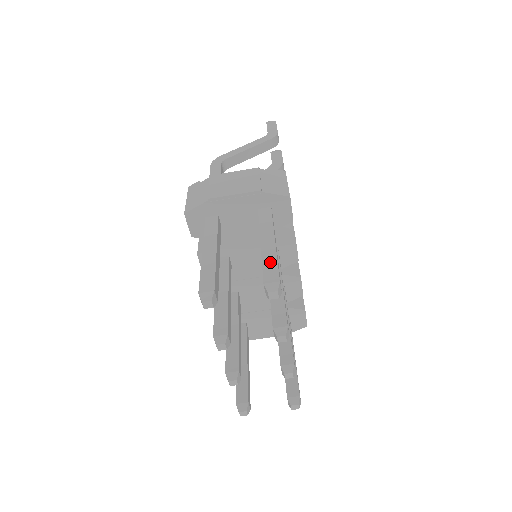
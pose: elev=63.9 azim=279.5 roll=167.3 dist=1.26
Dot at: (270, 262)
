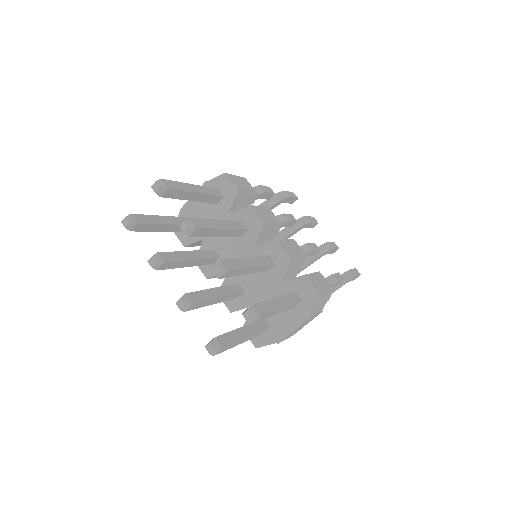
Dot at: occluded
